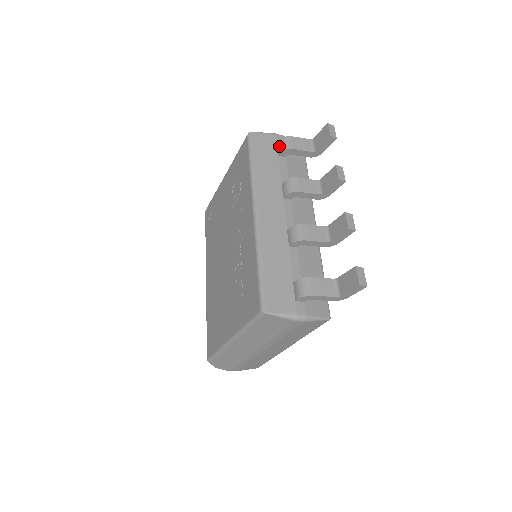
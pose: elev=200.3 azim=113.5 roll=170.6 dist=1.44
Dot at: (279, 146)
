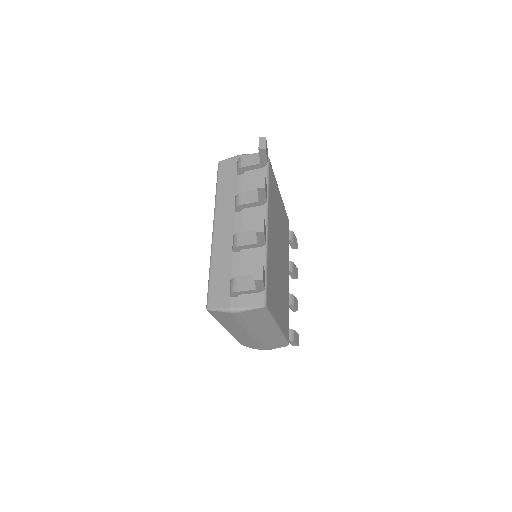
Dot at: (237, 167)
